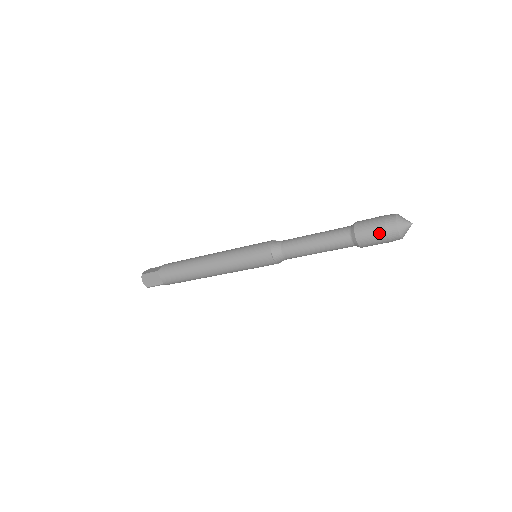
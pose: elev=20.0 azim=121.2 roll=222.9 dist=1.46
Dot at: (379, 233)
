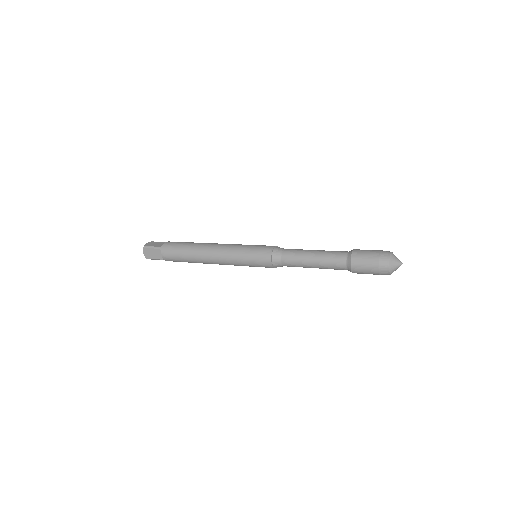
Dot at: (372, 266)
